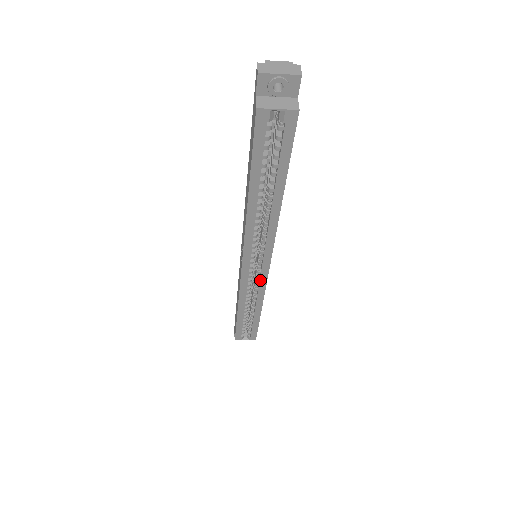
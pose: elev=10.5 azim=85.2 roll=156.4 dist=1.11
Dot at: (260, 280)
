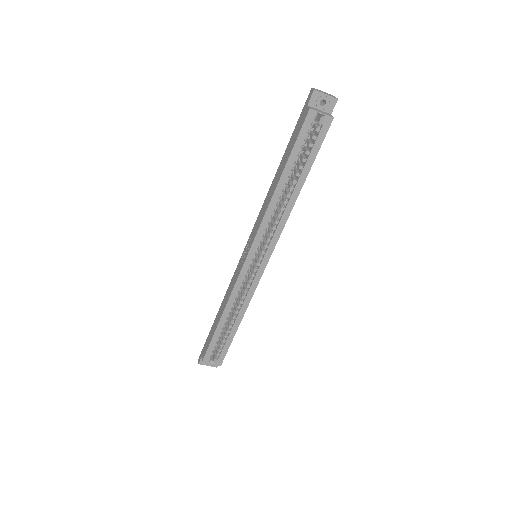
Dot at: (254, 279)
